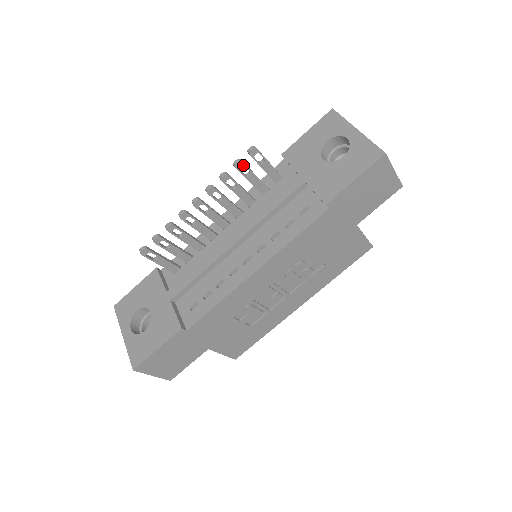
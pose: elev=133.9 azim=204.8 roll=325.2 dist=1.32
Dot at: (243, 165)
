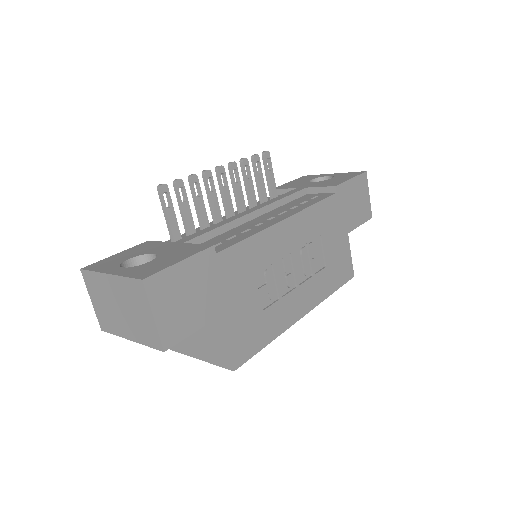
Dot at: (259, 160)
